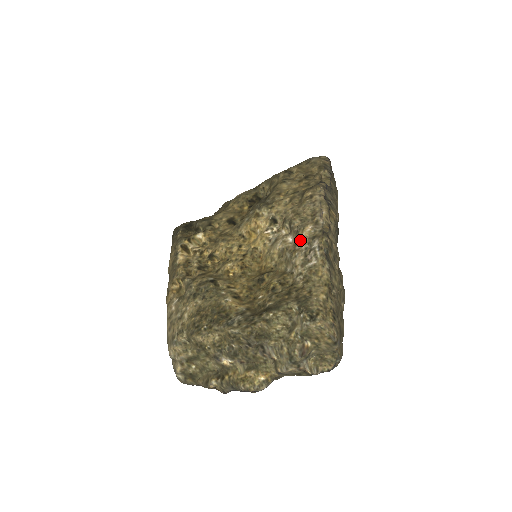
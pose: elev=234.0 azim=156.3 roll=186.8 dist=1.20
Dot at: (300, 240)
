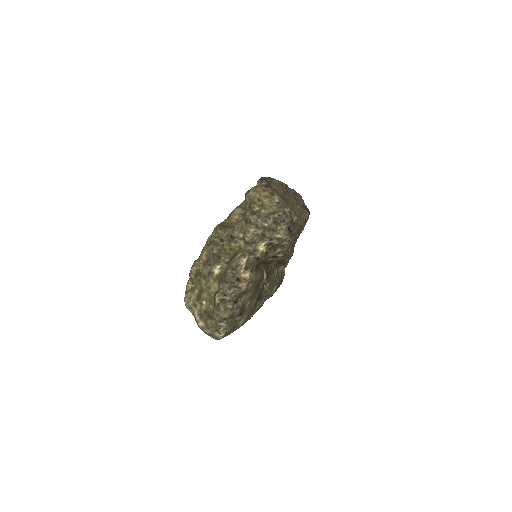
Dot at: occluded
